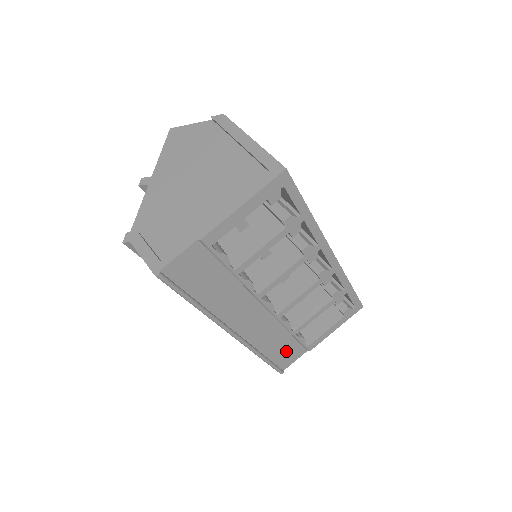
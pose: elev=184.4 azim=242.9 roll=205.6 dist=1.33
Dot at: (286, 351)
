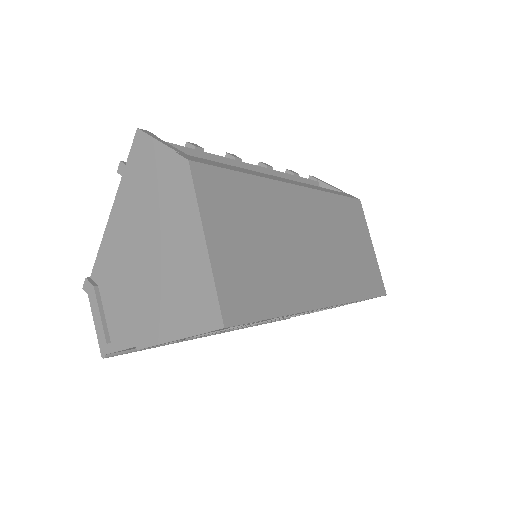
Dot at: occluded
